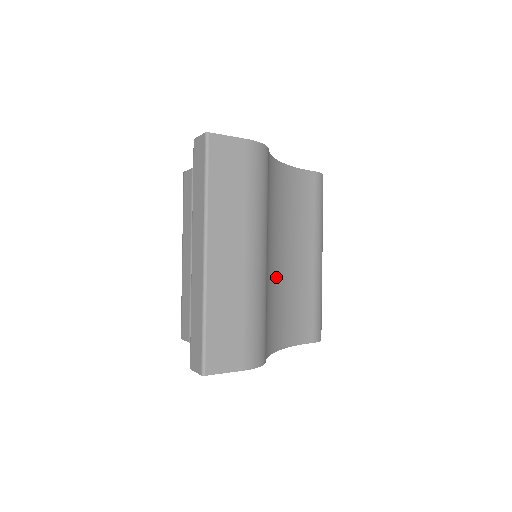
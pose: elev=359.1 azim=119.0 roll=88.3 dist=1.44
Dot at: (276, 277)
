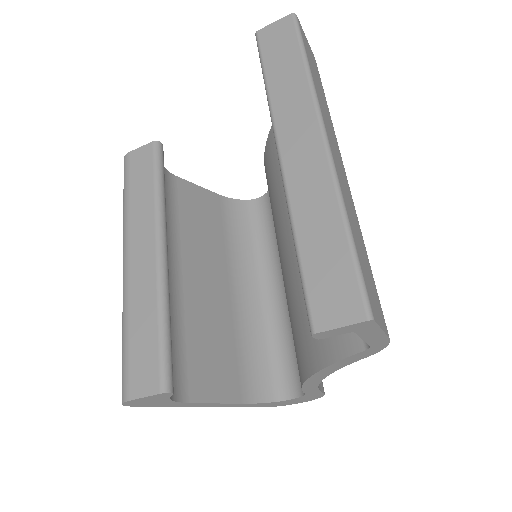
Dot at: occluded
